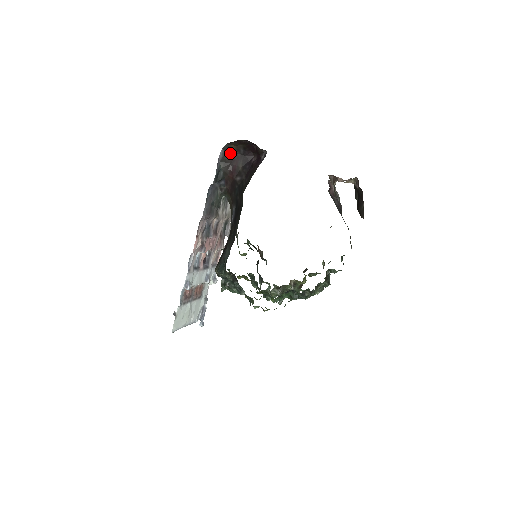
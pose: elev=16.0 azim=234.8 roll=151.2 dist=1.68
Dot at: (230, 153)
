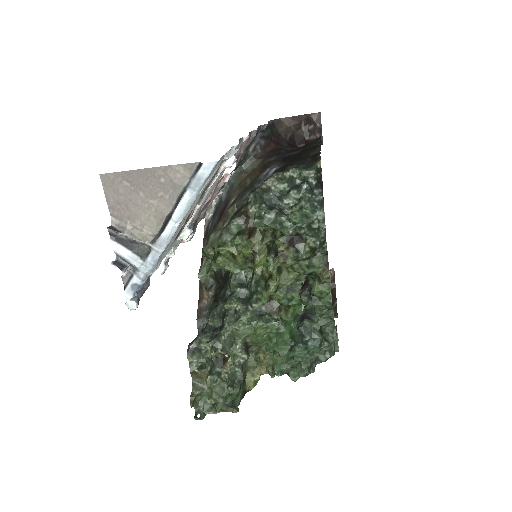
Dot at: (277, 130)
